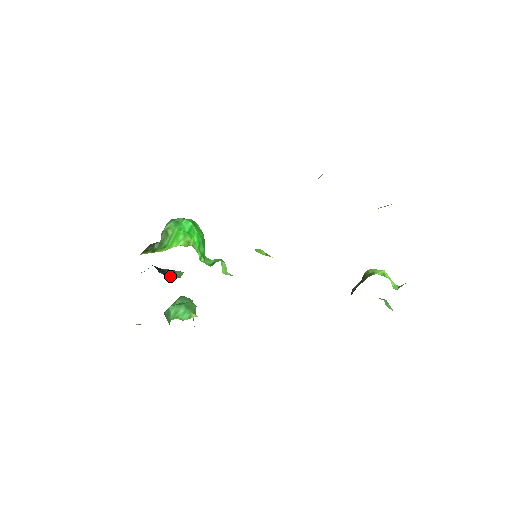
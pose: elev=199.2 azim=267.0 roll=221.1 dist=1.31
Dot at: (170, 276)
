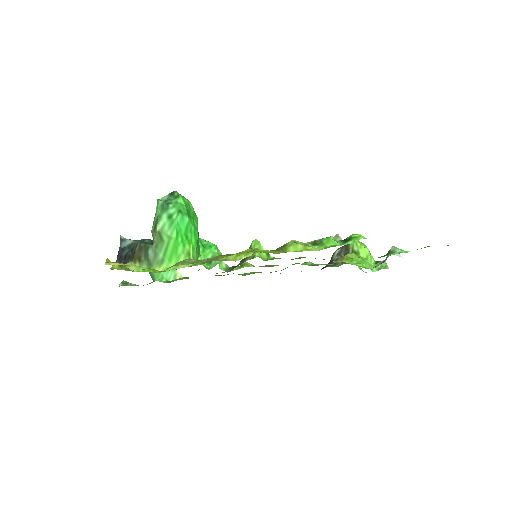
Dot at: occluded
